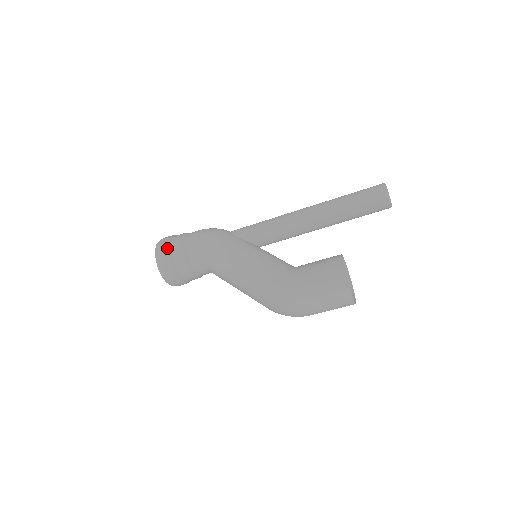
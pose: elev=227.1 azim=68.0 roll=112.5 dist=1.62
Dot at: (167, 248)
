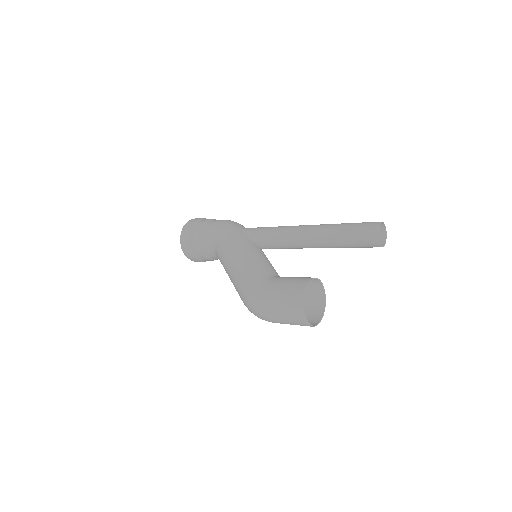
Dot at: (191, 228)
